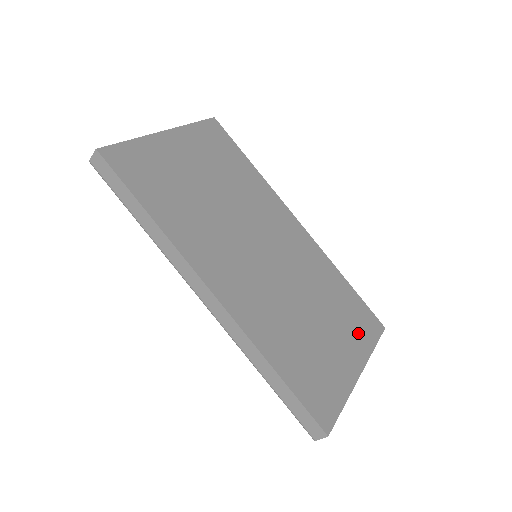
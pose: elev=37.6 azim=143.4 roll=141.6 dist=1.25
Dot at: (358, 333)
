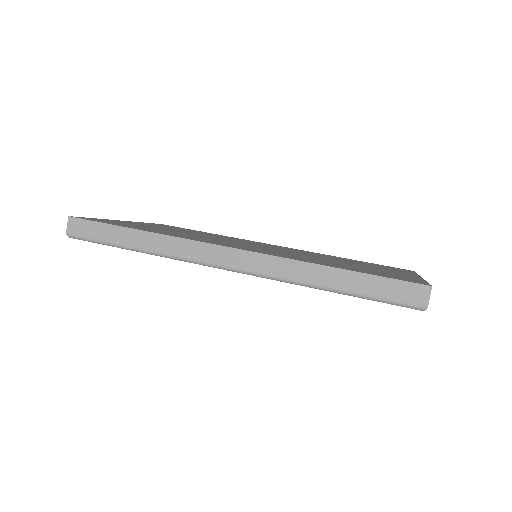
Dot at: (392, 269)
